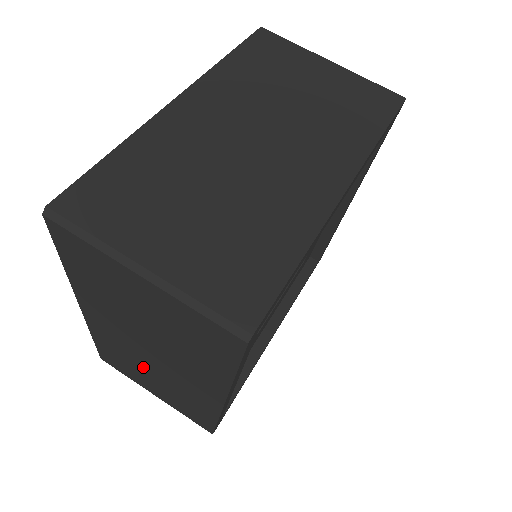
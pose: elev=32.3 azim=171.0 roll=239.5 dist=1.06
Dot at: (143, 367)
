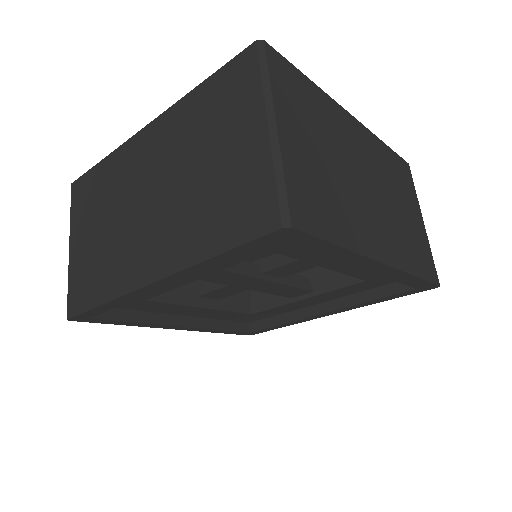
Dot at: occluded
